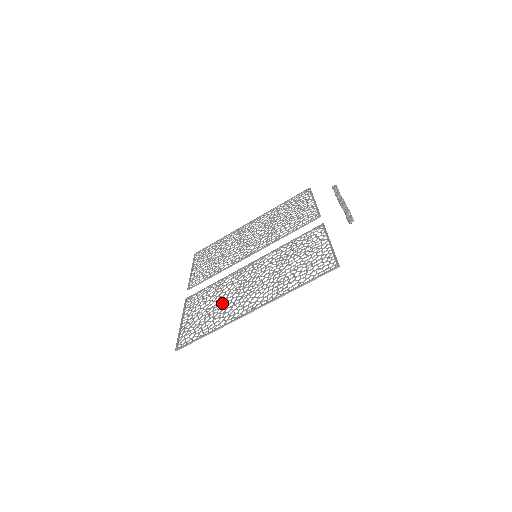
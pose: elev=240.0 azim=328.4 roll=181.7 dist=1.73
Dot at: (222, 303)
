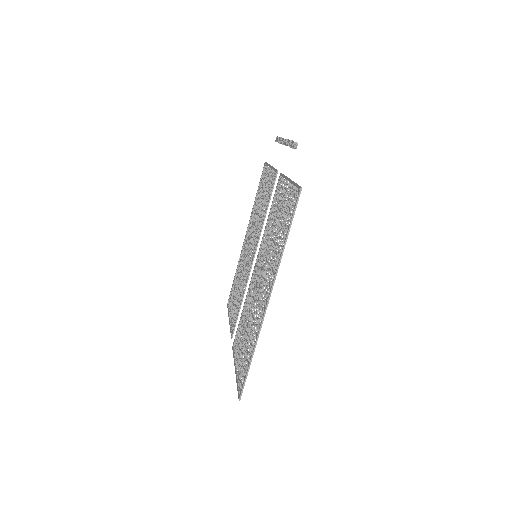
Dot at: (250, 321)
